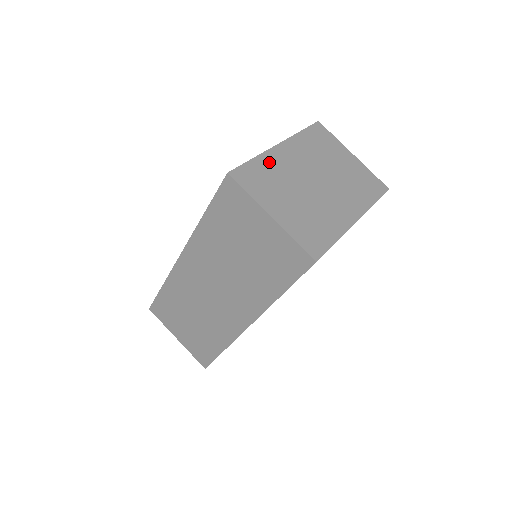
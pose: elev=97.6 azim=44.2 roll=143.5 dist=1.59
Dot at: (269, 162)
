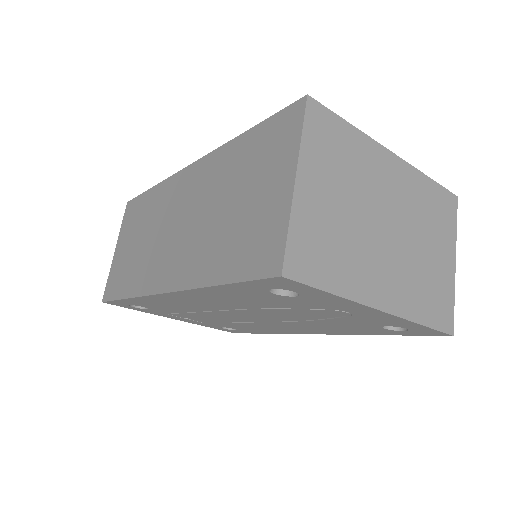
Dot at: (363, 148)
